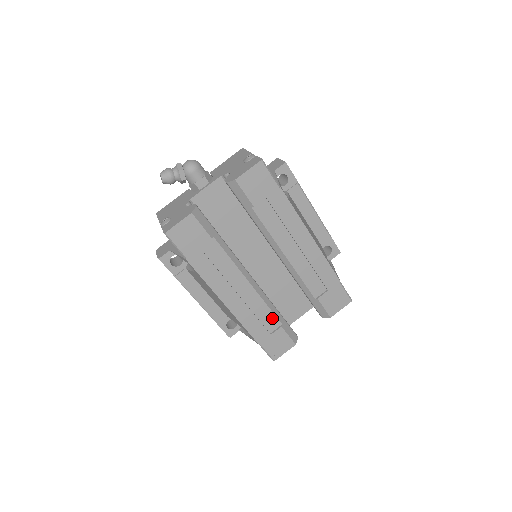
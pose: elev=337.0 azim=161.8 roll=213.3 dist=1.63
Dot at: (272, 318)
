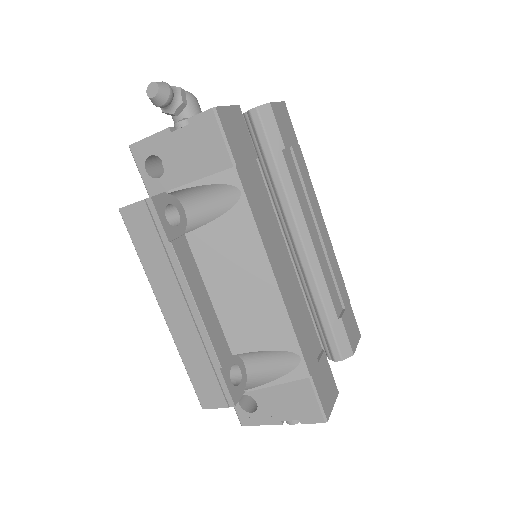
Dot at: (313, 333)
